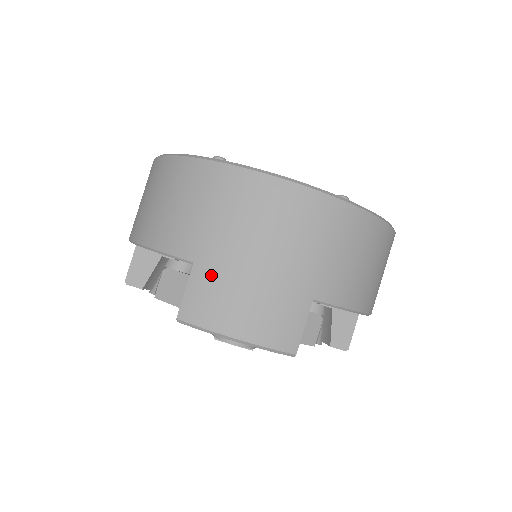
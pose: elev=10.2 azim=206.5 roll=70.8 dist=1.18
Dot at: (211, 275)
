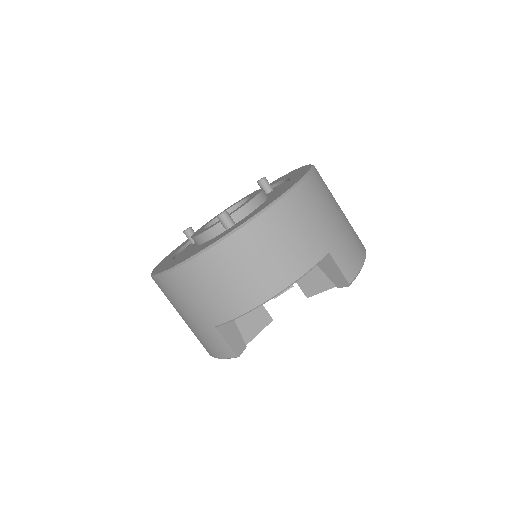
Dot at: (339, 248)
